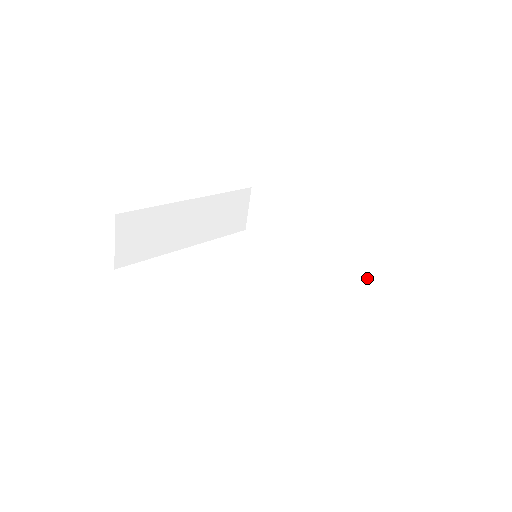
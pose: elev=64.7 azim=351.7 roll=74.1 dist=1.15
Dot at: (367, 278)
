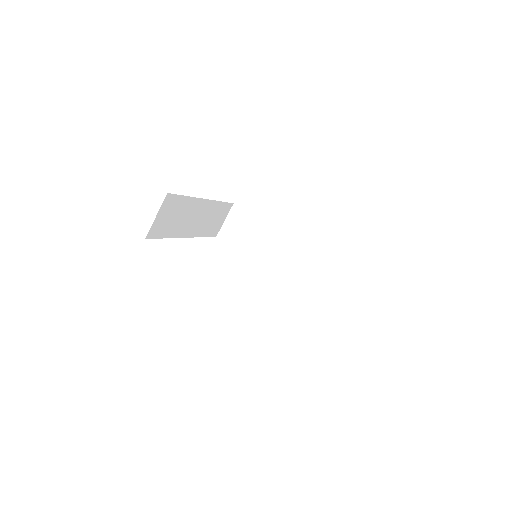
Dot at: (318, 292)
